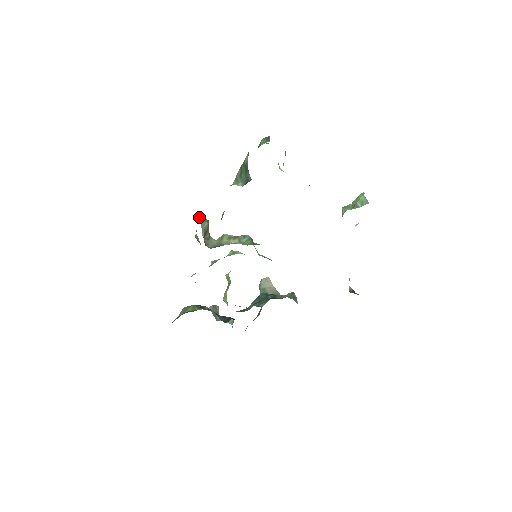
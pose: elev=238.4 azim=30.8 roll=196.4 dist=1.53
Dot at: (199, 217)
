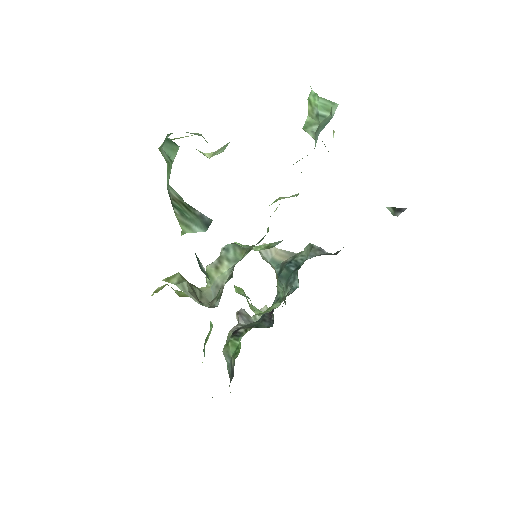
Dot at: (168, 282)
